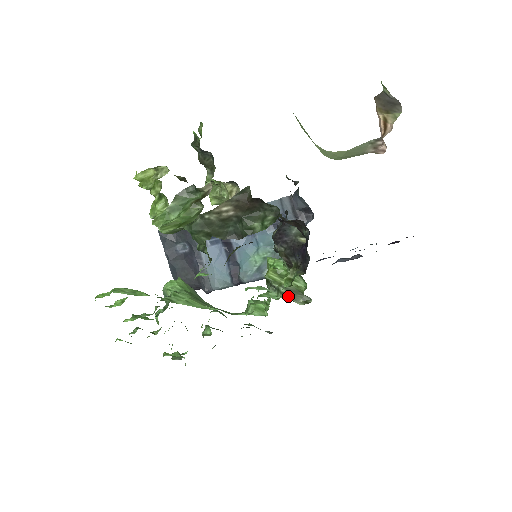
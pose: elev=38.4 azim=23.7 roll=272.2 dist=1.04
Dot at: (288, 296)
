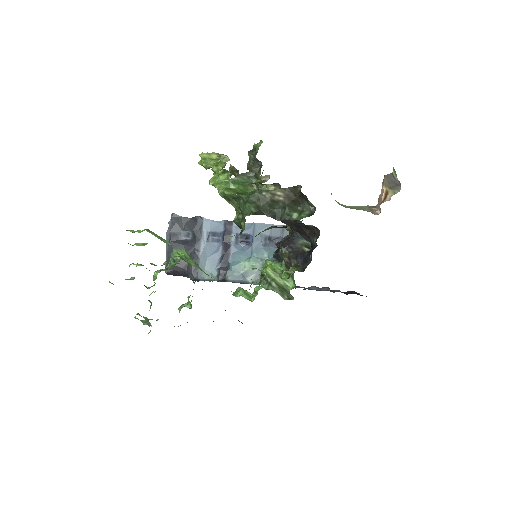
Dot at: (277, 290)
